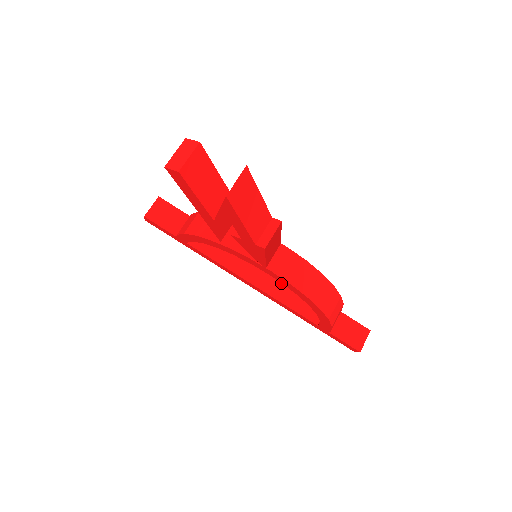
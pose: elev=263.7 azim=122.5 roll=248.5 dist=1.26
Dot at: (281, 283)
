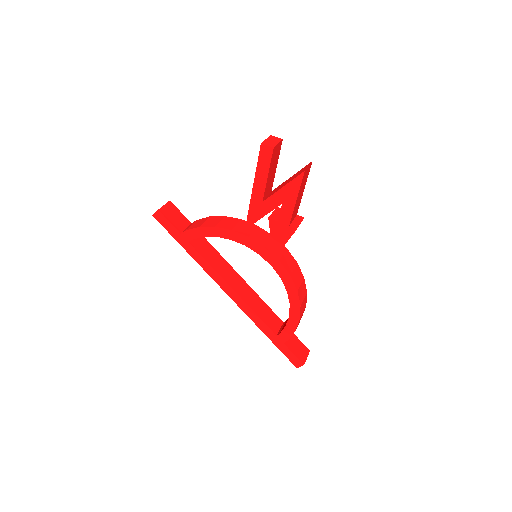
Dot at: (252, 296)
